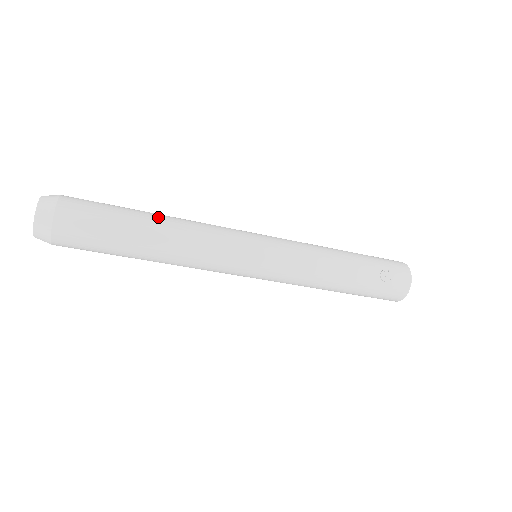
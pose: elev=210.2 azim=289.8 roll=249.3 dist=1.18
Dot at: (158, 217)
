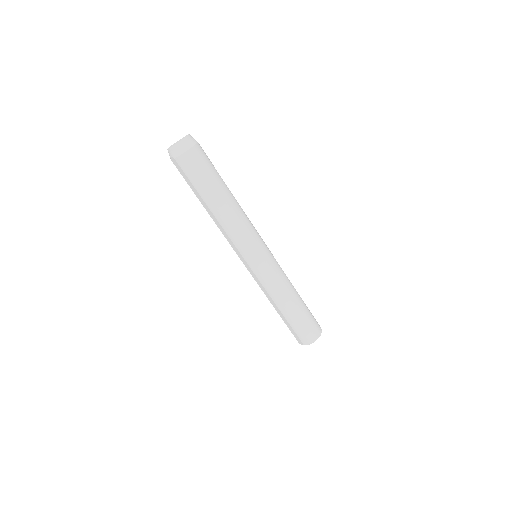
Dot at: occluded
